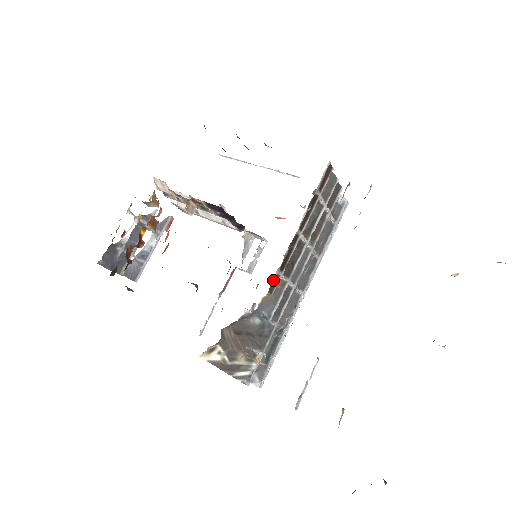
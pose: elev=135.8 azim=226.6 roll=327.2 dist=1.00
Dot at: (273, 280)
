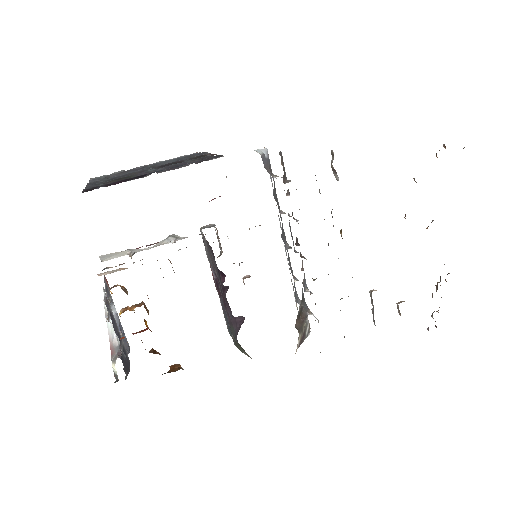
Dot at: occluded
